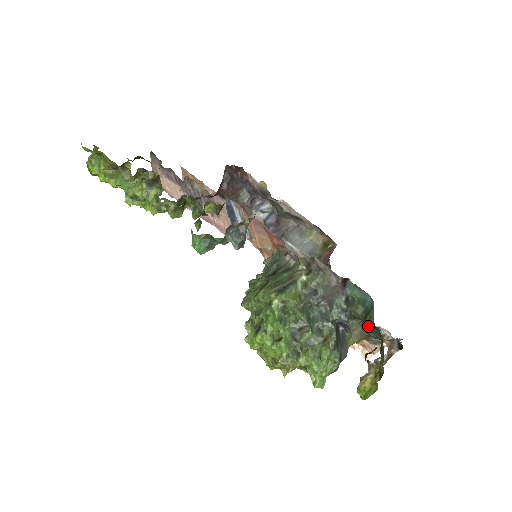
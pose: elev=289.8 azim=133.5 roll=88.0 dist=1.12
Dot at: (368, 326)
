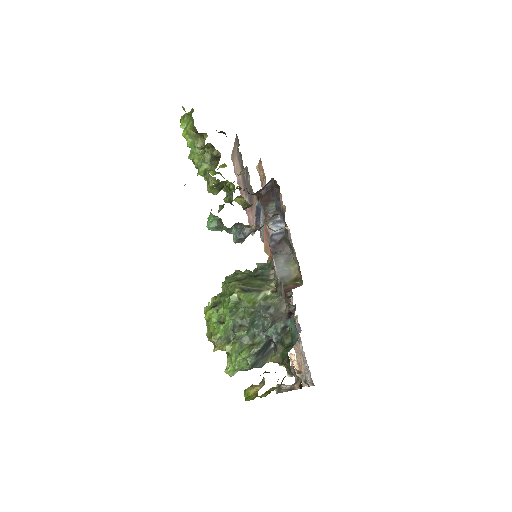
Dot at: (282, 355)
